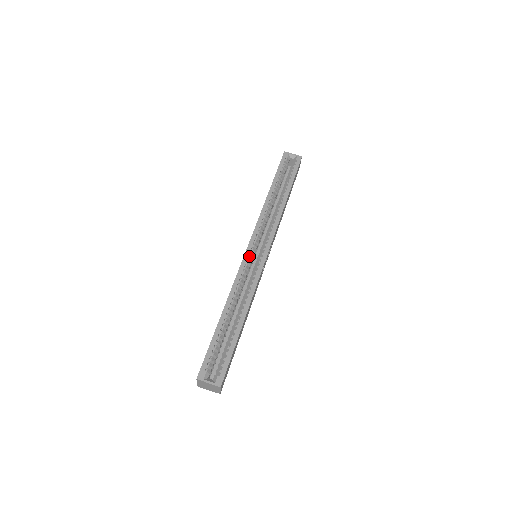
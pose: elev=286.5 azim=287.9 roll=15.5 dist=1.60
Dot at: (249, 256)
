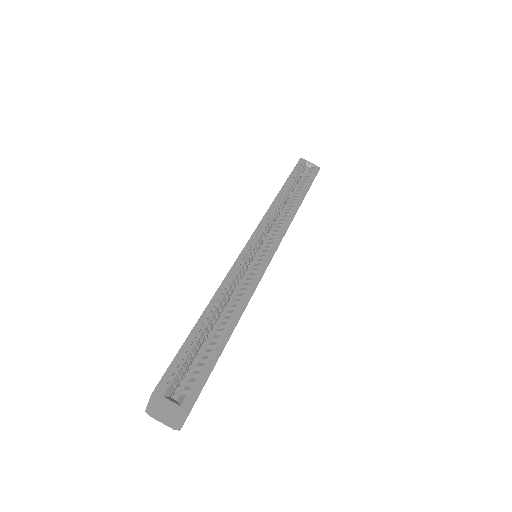
Dot at: (250, 250)
